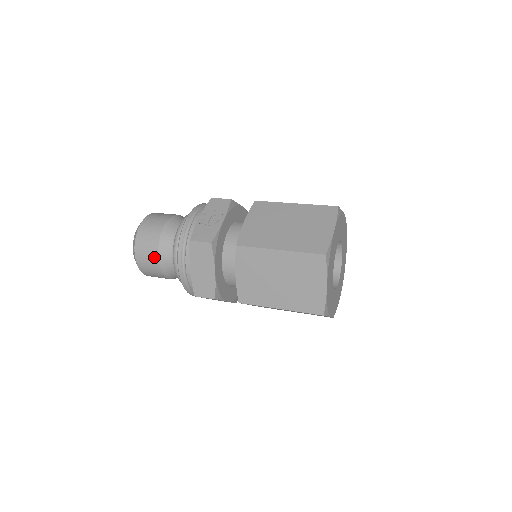
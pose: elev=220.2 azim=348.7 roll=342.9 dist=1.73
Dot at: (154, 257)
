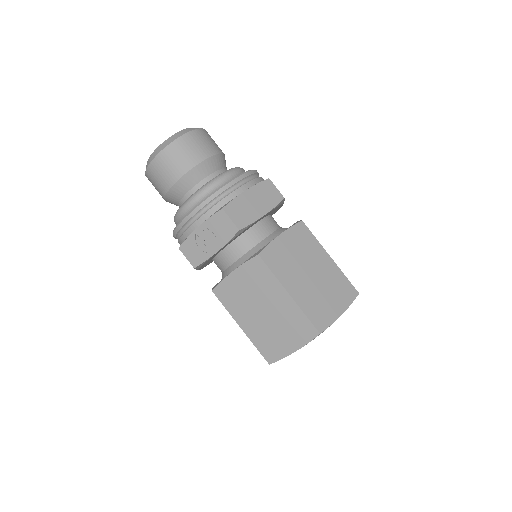
Dot at: occluded
